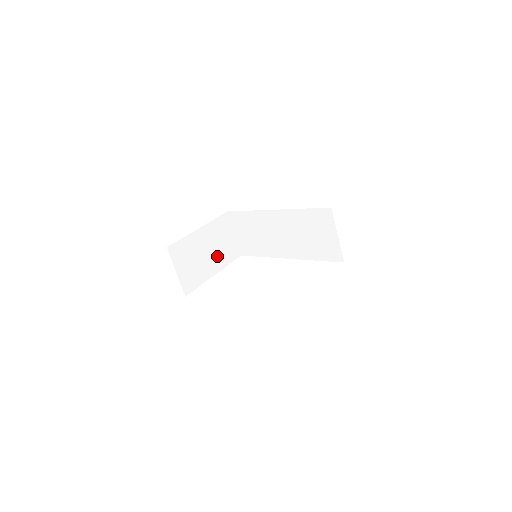
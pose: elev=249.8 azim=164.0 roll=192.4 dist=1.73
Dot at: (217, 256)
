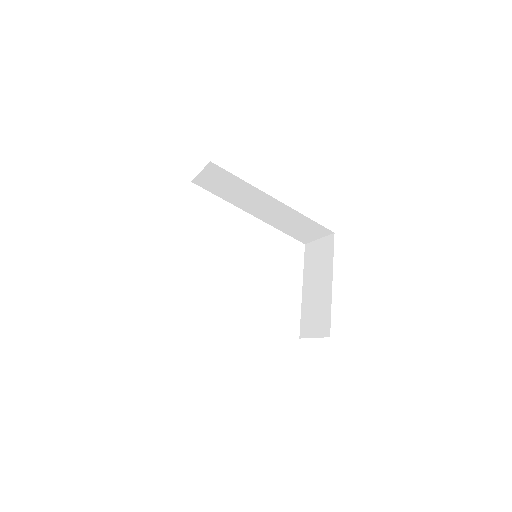
Dot at: occluded
